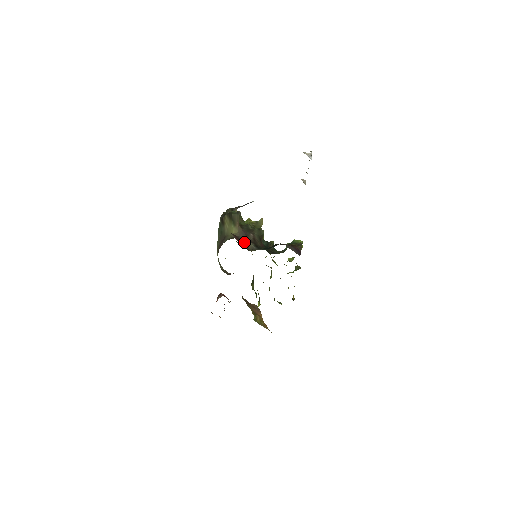
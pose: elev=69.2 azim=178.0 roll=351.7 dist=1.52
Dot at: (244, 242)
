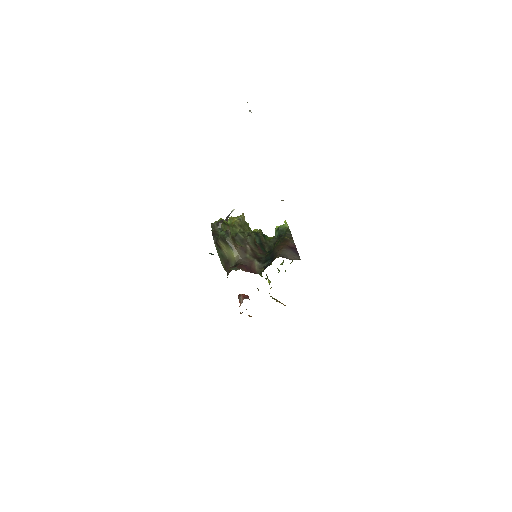
Dot at: (250, 265)
